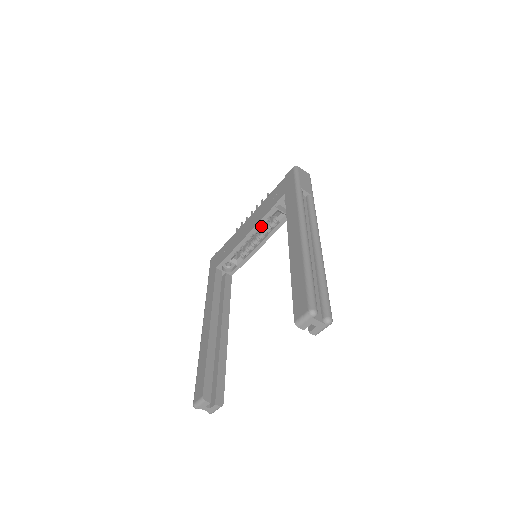
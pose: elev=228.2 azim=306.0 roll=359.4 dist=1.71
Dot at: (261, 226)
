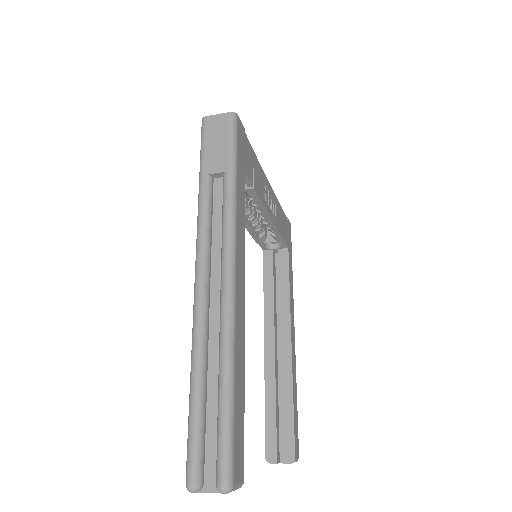
Dot at: occluded
